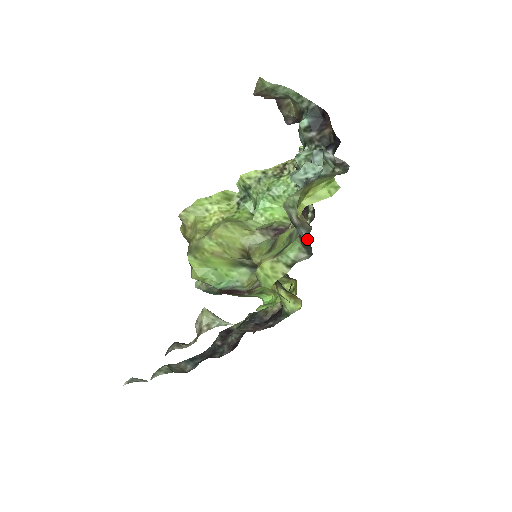
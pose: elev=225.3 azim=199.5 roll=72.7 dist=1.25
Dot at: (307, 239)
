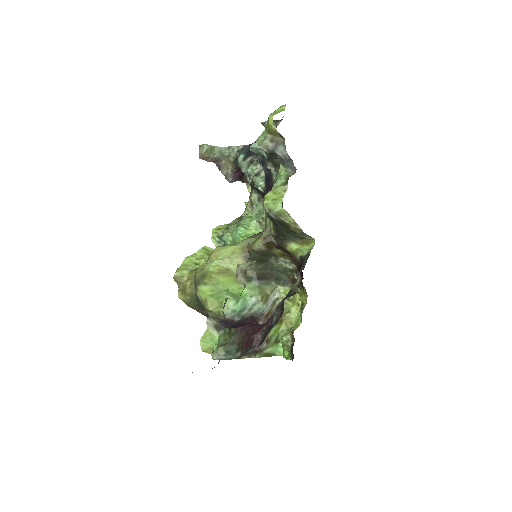
Dot at: (286, 151)
